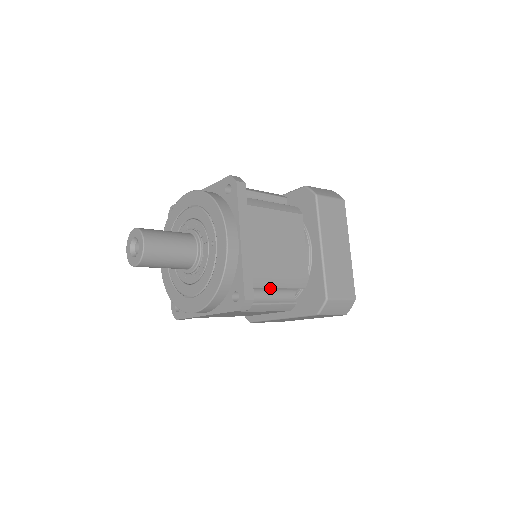
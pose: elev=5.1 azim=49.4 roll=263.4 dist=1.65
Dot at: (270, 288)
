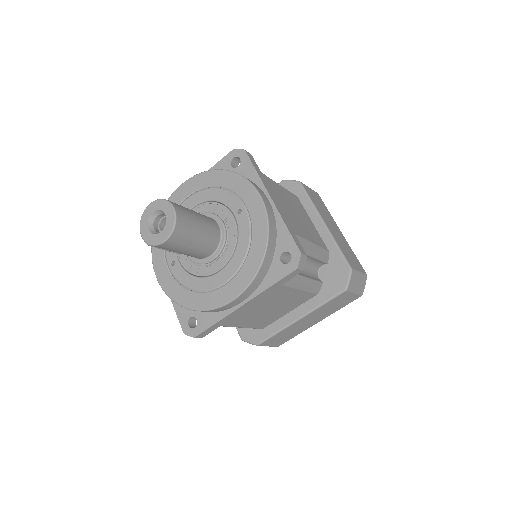
Dot at: (307, 254)
